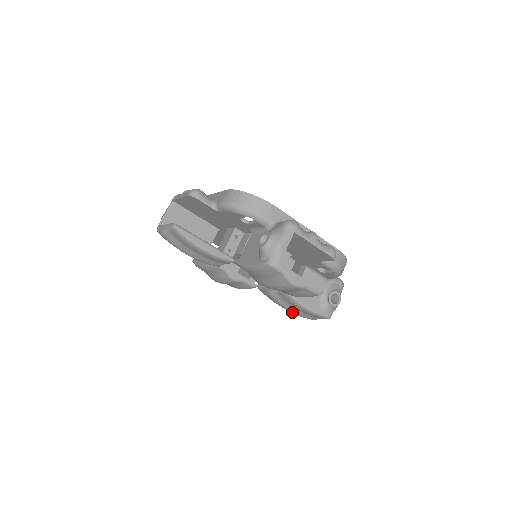
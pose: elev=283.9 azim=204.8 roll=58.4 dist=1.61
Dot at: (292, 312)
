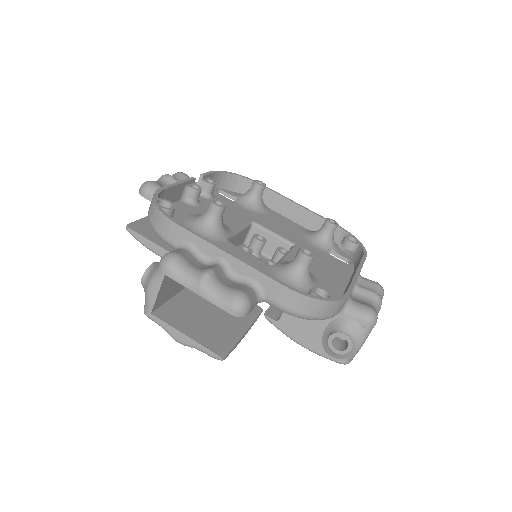
Dot at: occluded
